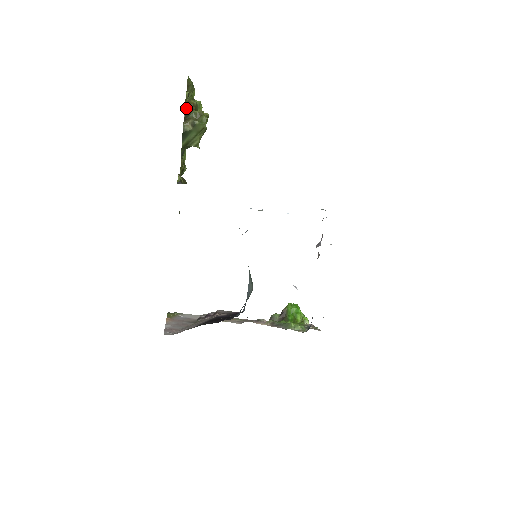
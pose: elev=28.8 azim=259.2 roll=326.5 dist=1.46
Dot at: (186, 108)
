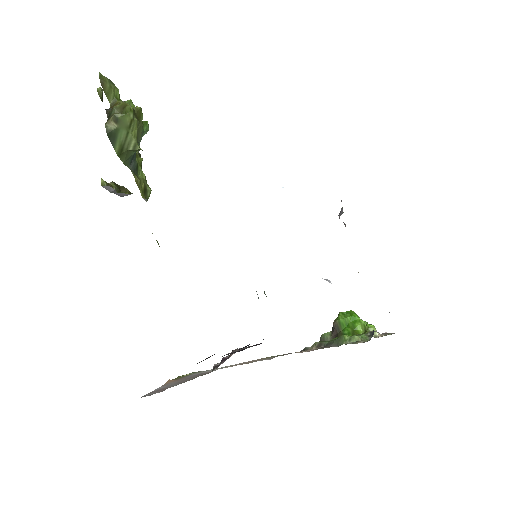
Dot at: (109, 109)
